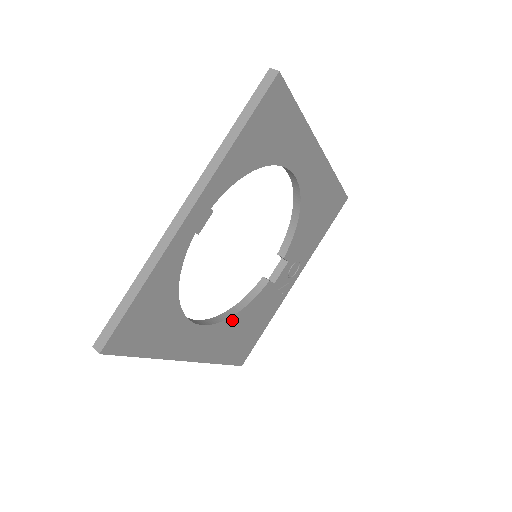
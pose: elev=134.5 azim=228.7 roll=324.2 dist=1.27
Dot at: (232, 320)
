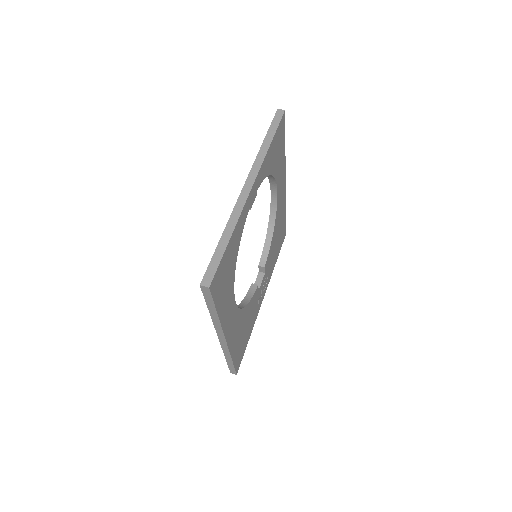
Dot at: (243, 312)
